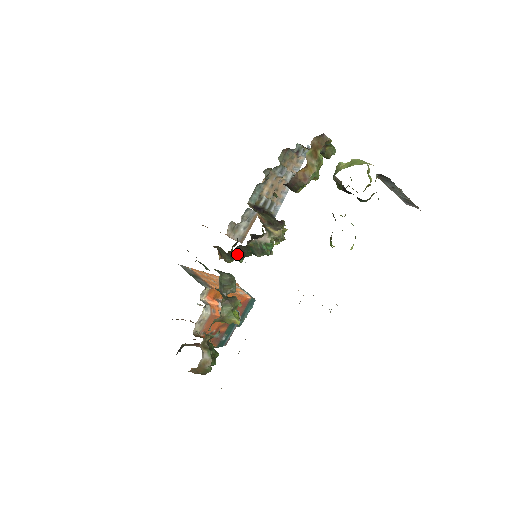
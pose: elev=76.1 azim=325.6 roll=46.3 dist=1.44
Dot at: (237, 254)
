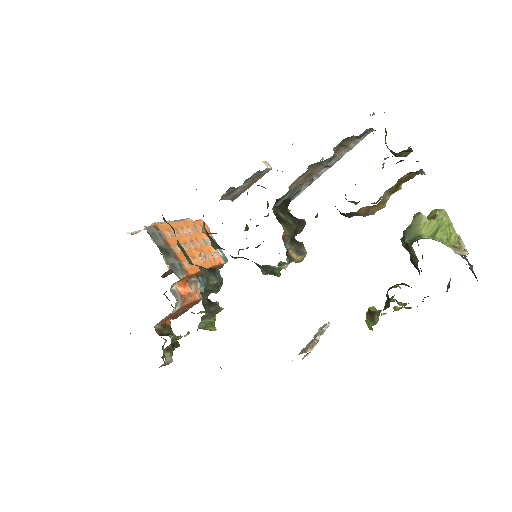
Dot at: occluded
